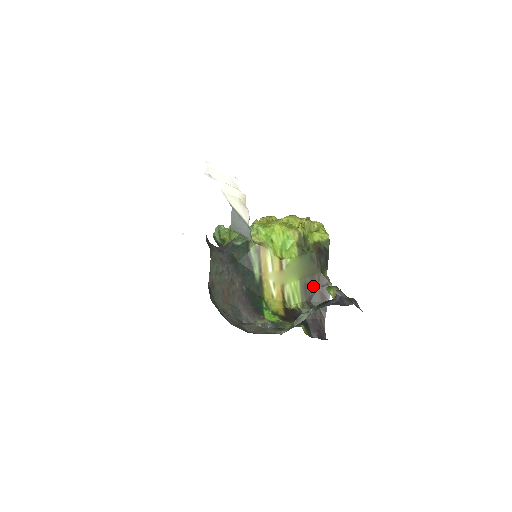
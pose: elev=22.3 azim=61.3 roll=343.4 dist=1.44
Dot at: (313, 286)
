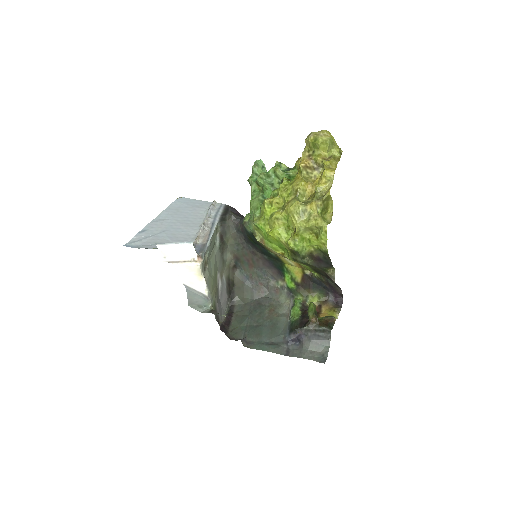
Dot at: (321, 273)
